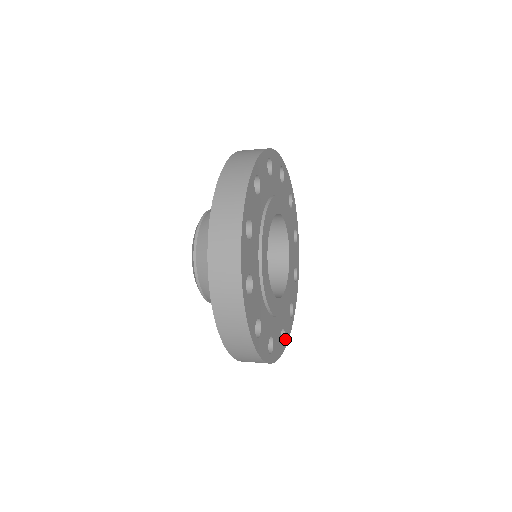
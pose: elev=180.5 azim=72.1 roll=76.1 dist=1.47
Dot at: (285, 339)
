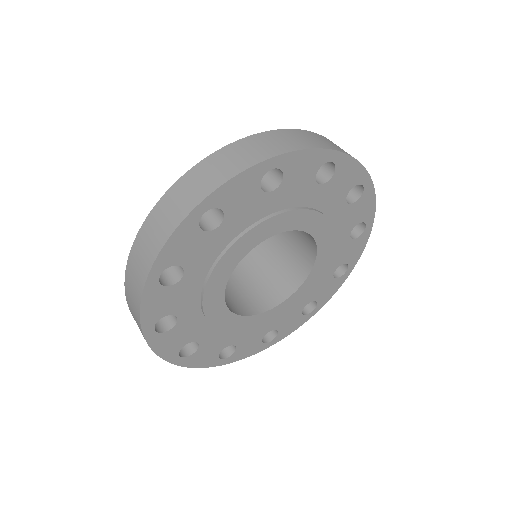
Dot at: (278, 336)
